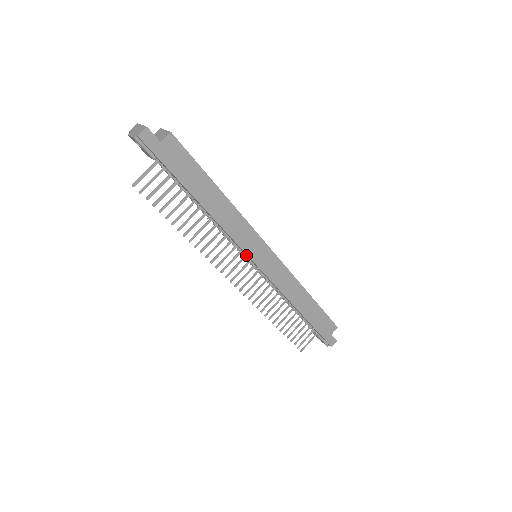
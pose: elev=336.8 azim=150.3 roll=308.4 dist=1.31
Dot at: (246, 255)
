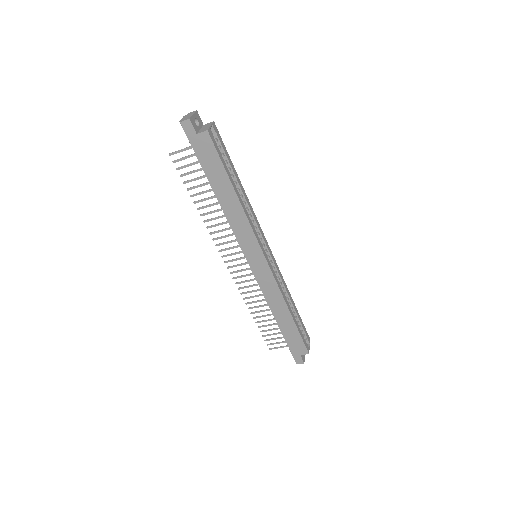
Dot at: (244, 251)
